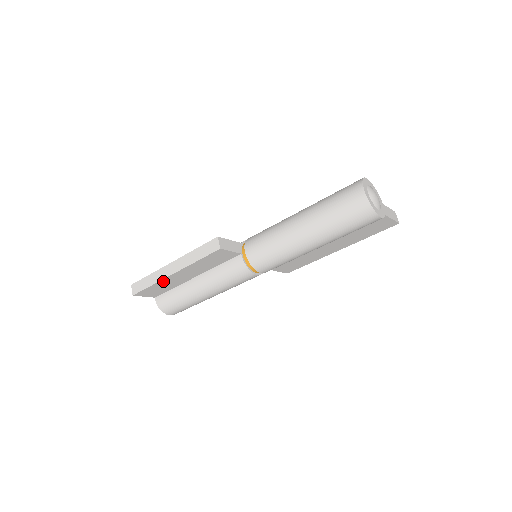
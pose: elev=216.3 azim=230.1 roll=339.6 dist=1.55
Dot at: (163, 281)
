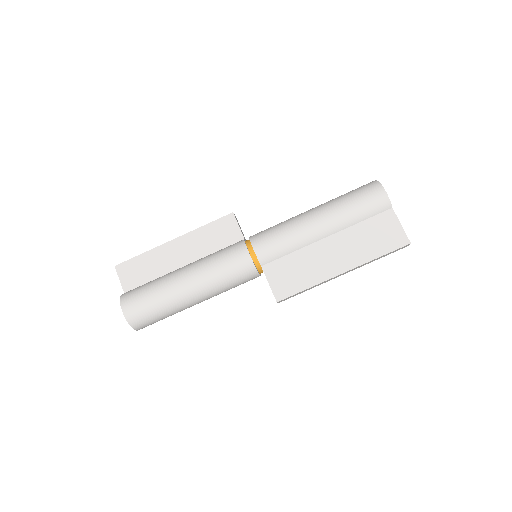
Dot at: (157, 252)
